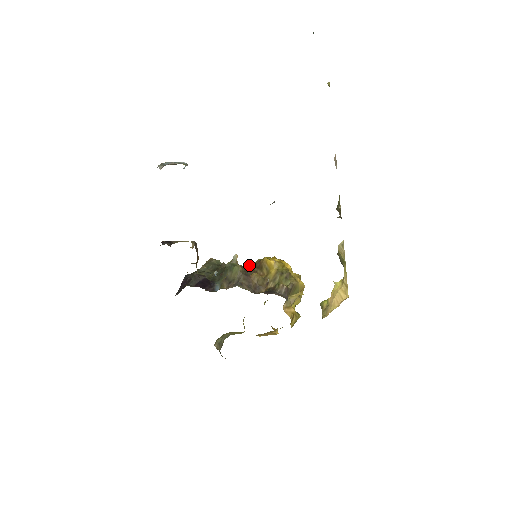
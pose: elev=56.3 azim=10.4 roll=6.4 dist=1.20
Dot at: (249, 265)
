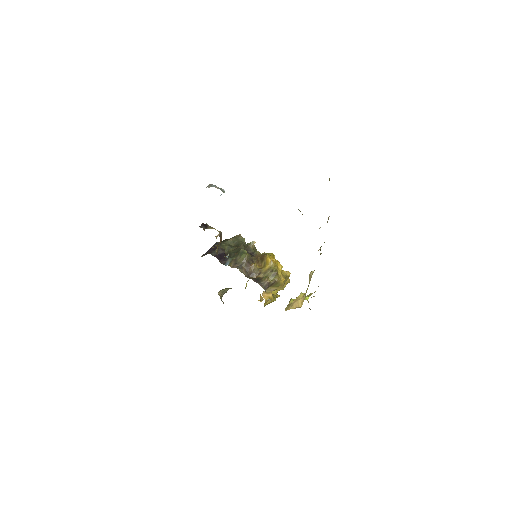
Dot at: (259, 253)
